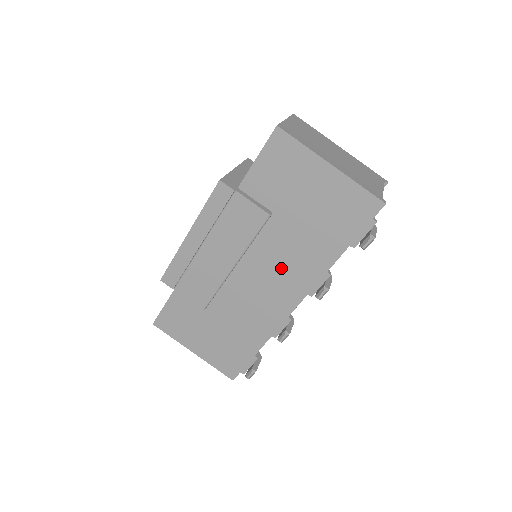
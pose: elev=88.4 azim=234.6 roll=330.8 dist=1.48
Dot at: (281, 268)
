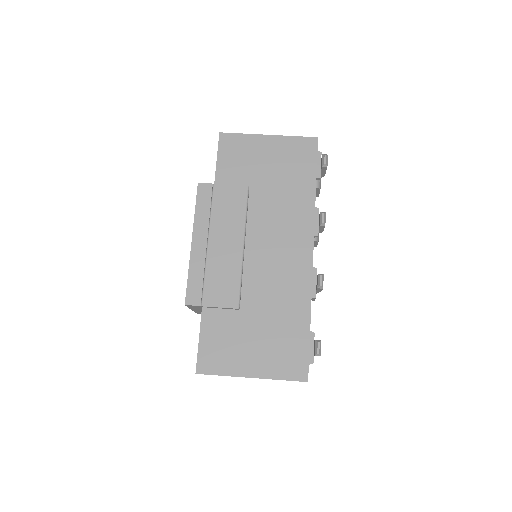
Dot at: (280, 228)
